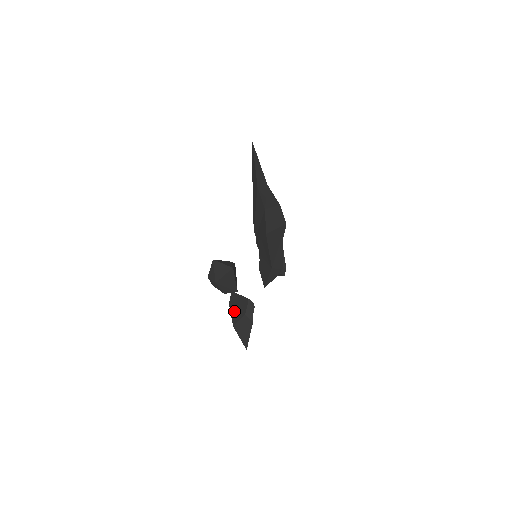
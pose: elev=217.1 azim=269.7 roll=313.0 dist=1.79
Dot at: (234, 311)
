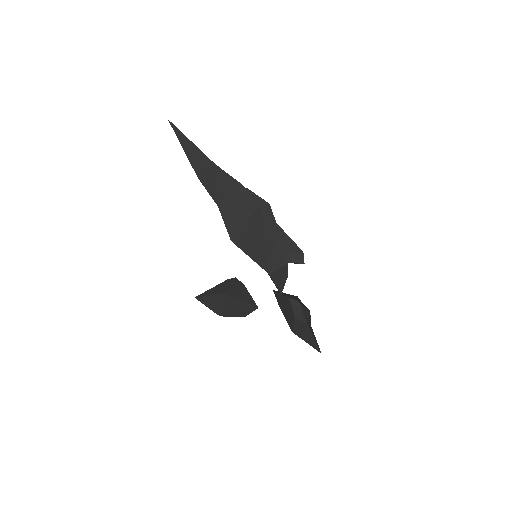
Dot at: (285, 314)
